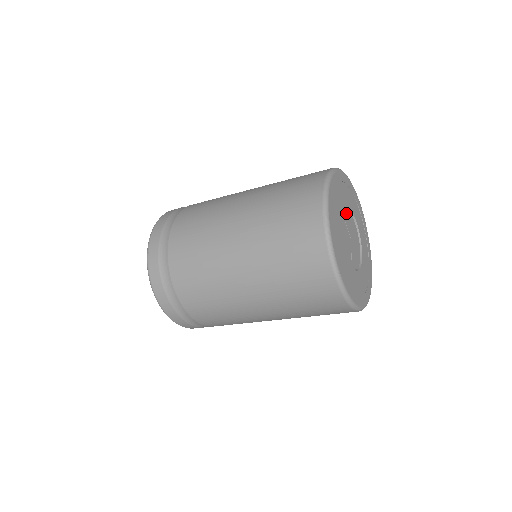
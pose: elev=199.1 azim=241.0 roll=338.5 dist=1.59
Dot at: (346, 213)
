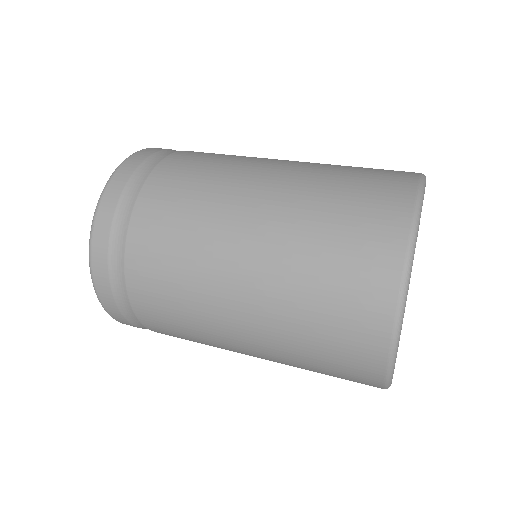
Dot at: occluded
